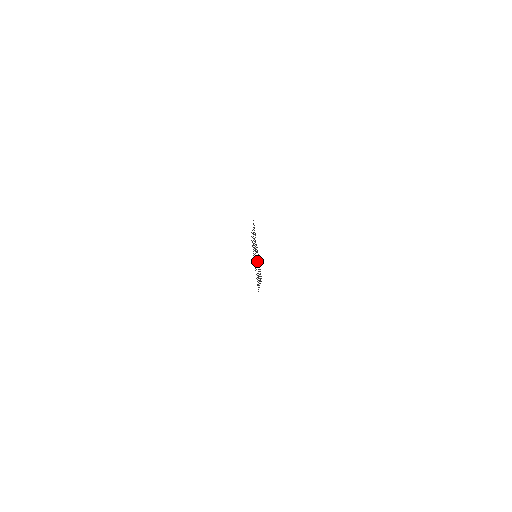
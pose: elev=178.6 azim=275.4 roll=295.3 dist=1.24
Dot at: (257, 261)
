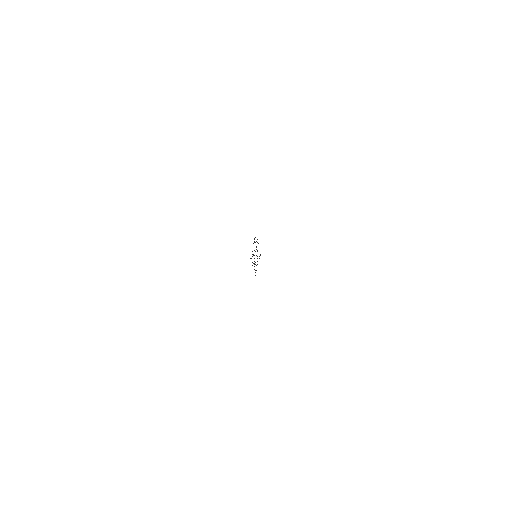
Dot at: occluded
